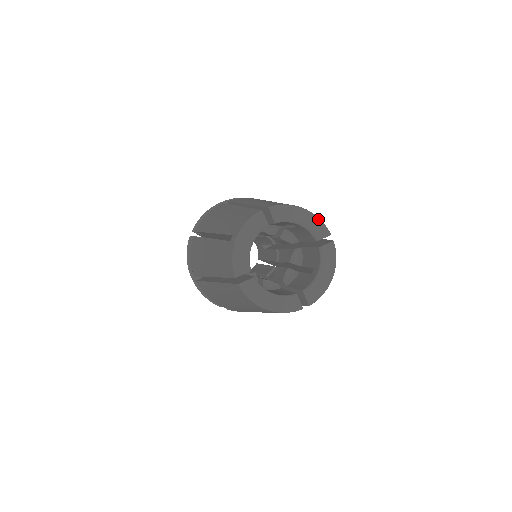
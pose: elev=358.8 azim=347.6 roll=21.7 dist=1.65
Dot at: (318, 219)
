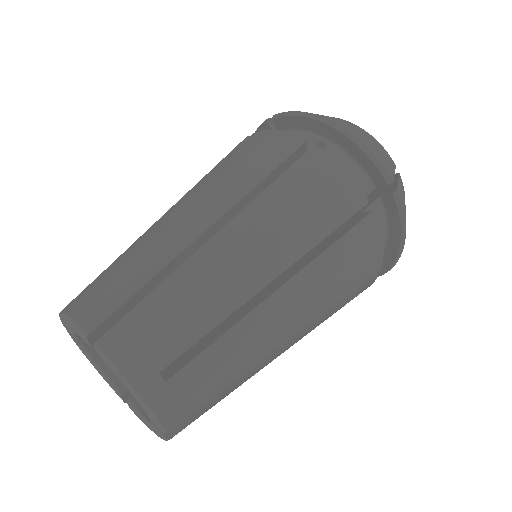
Dot at: (152, 416)
